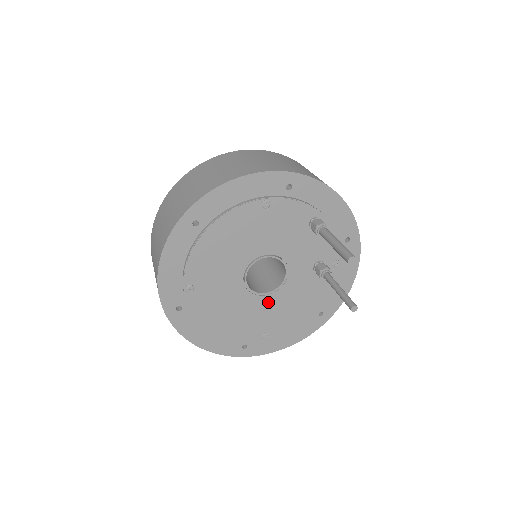
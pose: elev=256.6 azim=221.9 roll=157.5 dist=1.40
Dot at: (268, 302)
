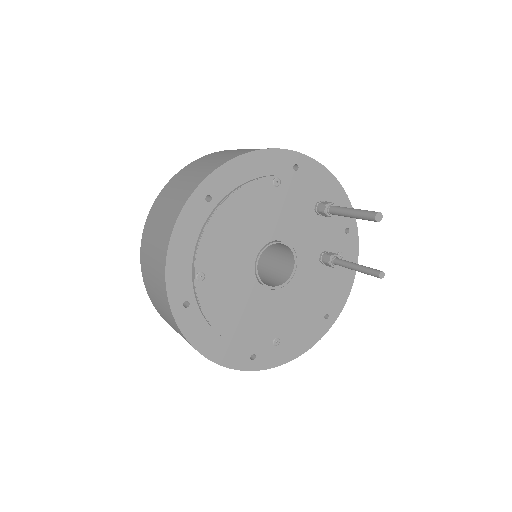
Dot at: (278, 298)
